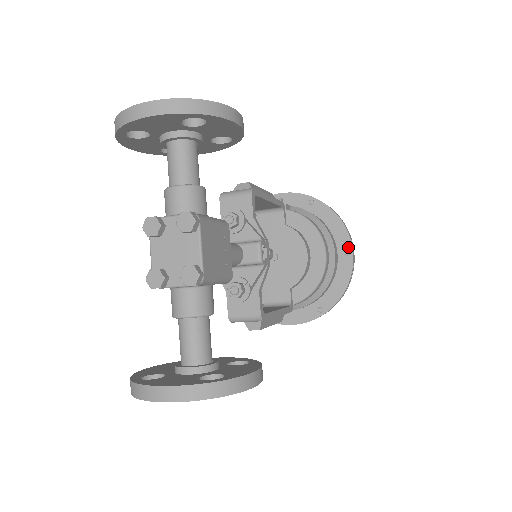
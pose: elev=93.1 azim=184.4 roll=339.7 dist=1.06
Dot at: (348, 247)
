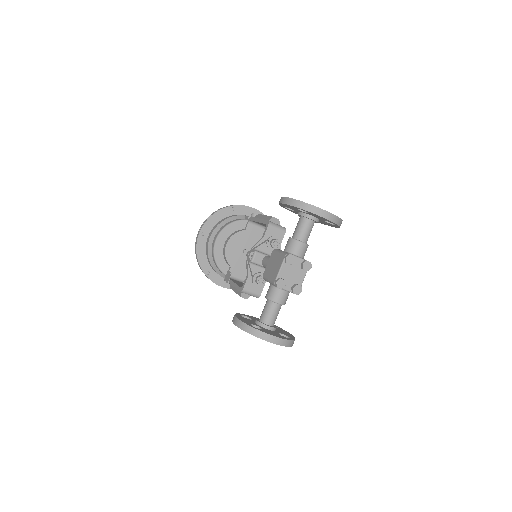
Dot at: occluded
